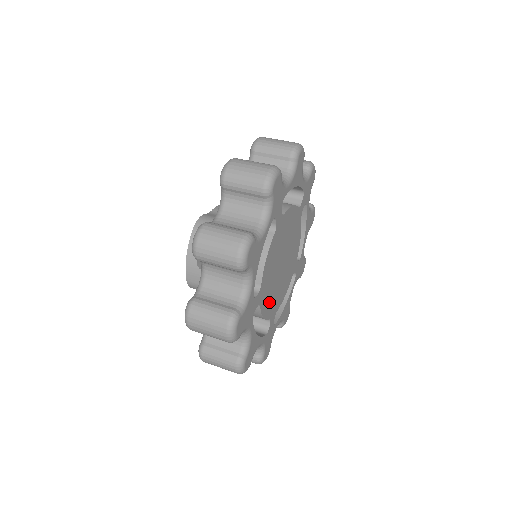
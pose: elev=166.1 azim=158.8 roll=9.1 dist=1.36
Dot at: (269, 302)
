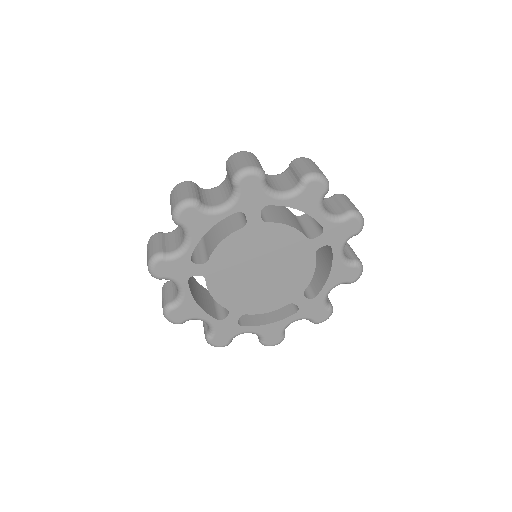
Dot at: (227, 291)
